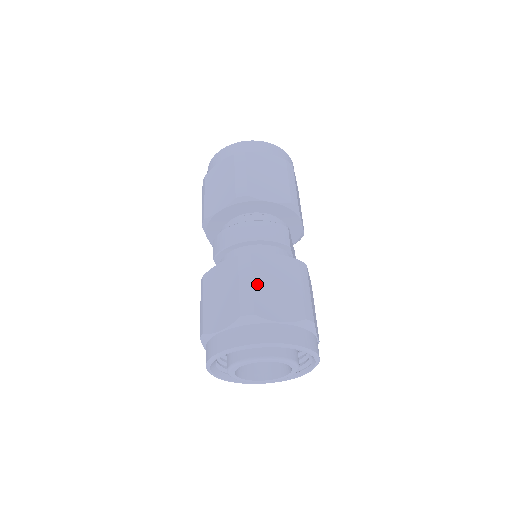
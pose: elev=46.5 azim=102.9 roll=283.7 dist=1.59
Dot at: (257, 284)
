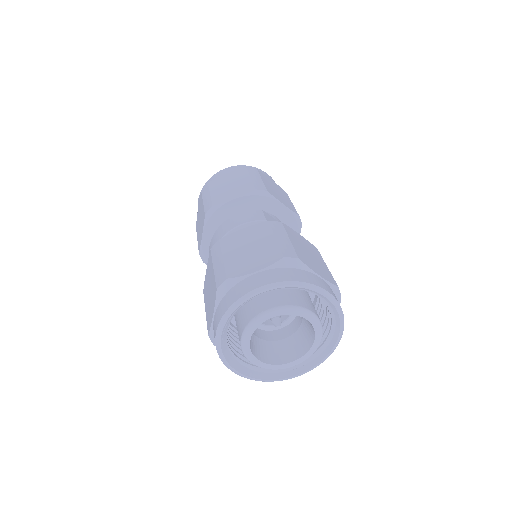
Dot at: (227, 257)
